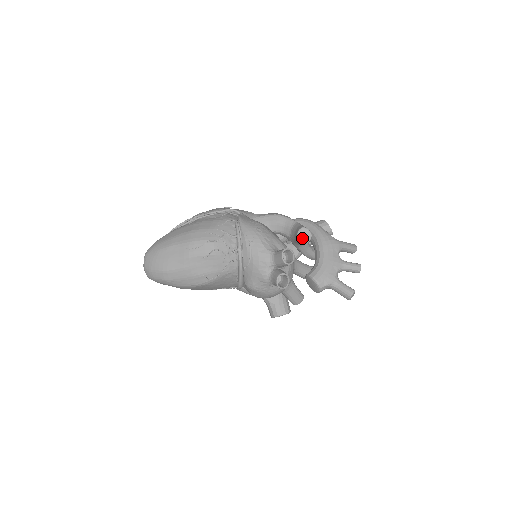
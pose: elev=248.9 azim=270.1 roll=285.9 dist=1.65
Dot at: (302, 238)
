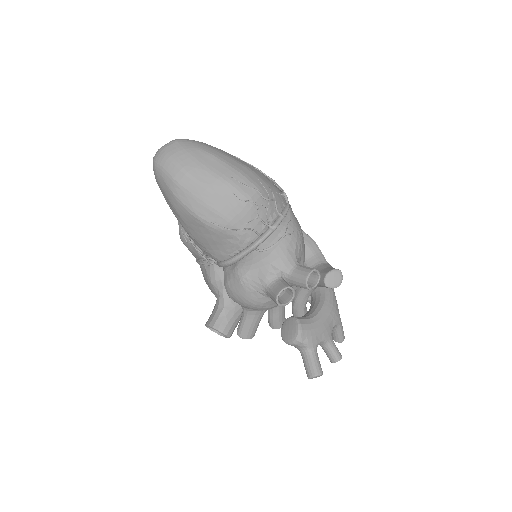
Dot at: (331, 279)
